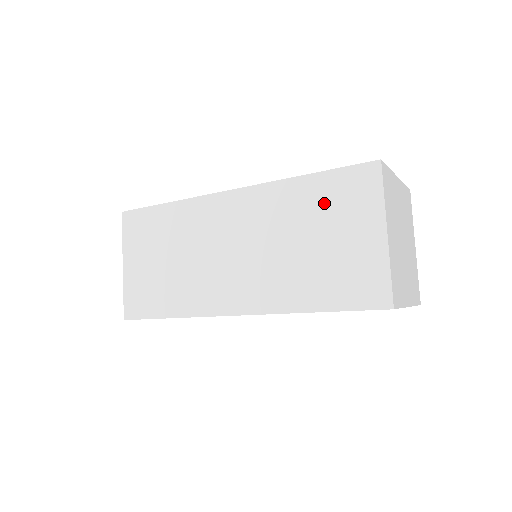
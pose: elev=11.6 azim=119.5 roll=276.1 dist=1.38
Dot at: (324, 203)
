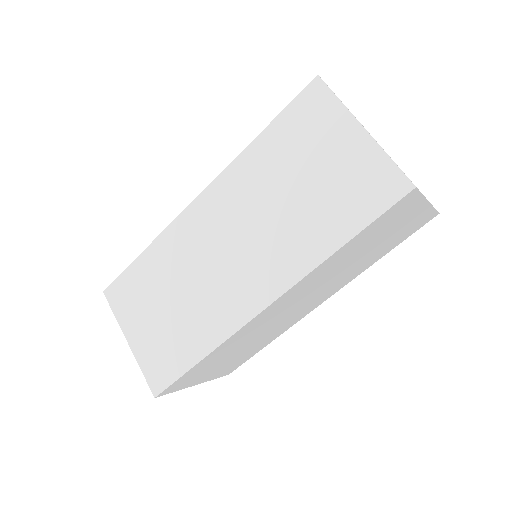
Dot at: (290, 145)
